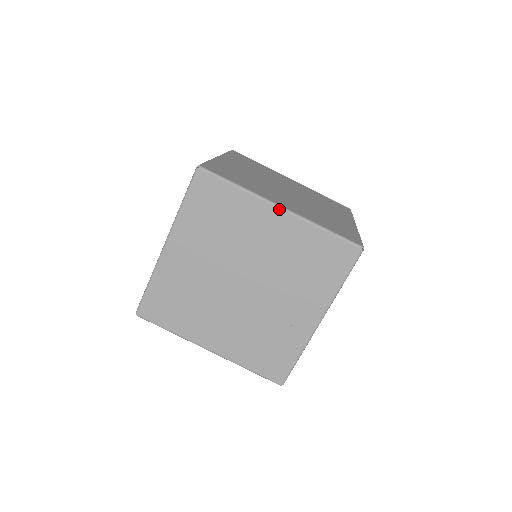
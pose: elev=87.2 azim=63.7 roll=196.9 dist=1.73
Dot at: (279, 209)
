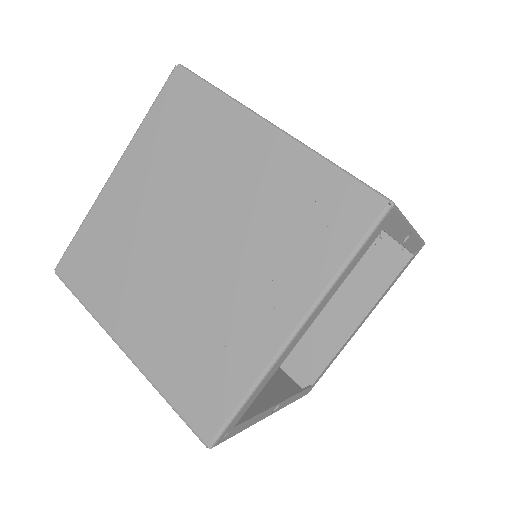
Dot at: (266, 126)
